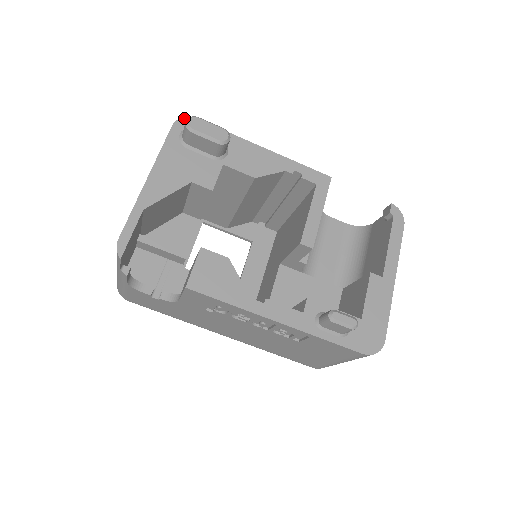
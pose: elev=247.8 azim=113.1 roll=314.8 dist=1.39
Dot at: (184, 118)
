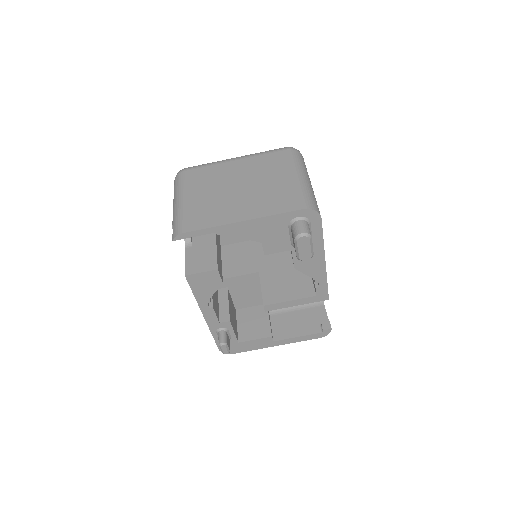
Dot at: (316, 212)
